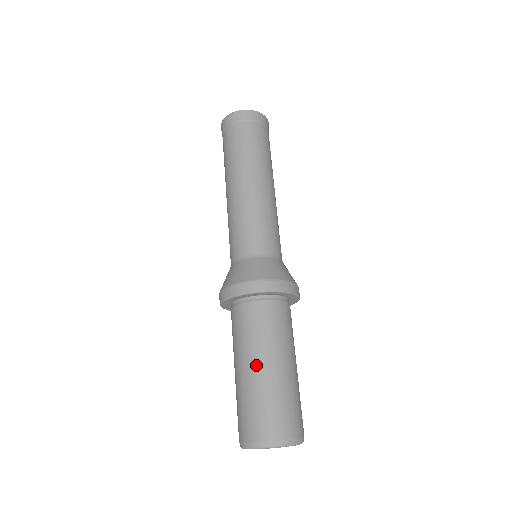
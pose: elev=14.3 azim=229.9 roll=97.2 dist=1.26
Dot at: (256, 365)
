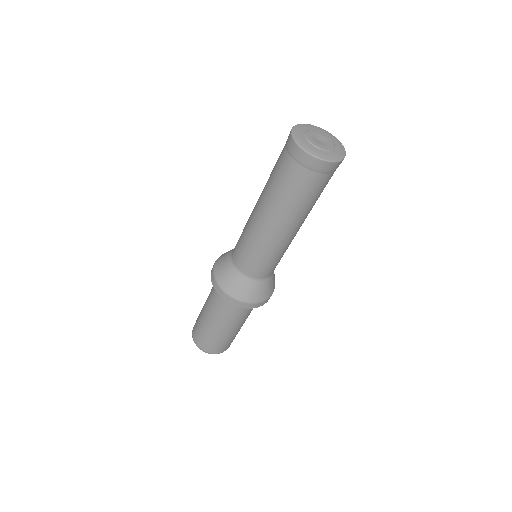
Dot at: (214, 324)
